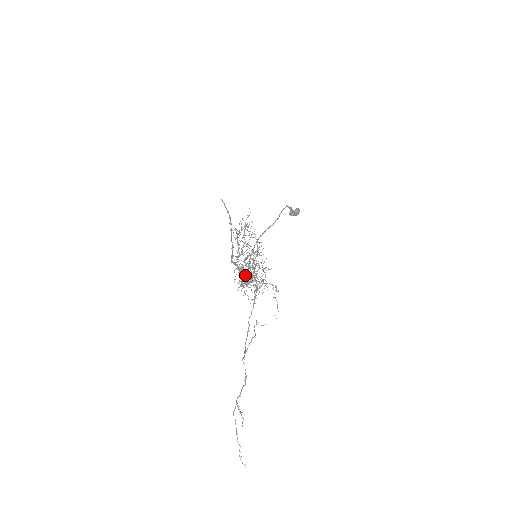
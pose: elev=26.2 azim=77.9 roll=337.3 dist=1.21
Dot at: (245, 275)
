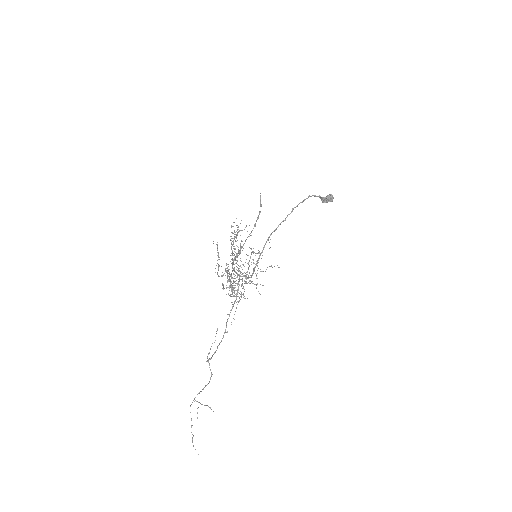
Dot at: (236, 277)
